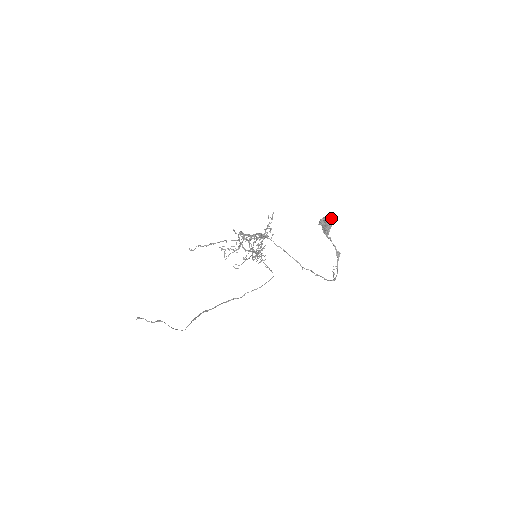
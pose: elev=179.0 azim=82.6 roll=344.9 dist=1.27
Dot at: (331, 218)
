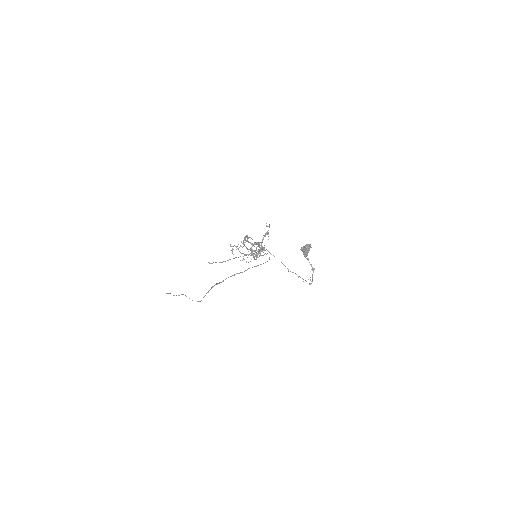
Dot at: (309, 247)
